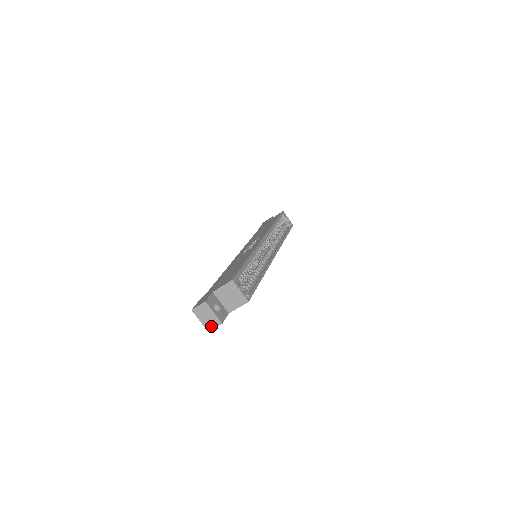
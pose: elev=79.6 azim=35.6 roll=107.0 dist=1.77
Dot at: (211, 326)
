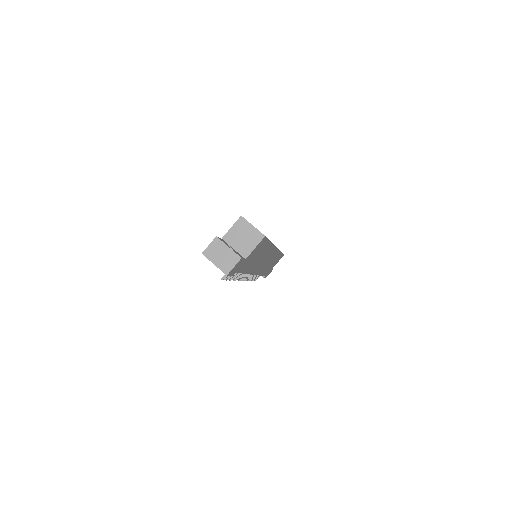
Dot at: (229, 266)
